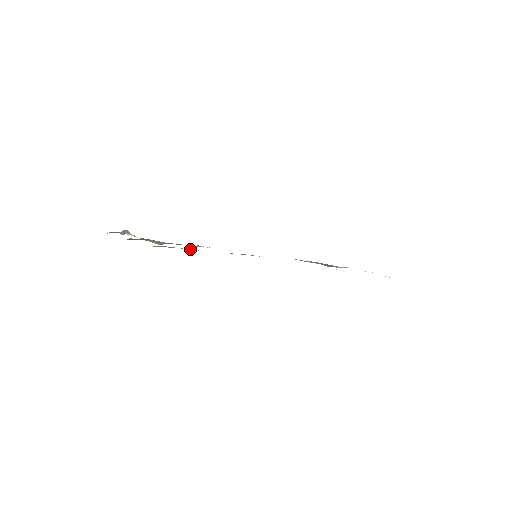
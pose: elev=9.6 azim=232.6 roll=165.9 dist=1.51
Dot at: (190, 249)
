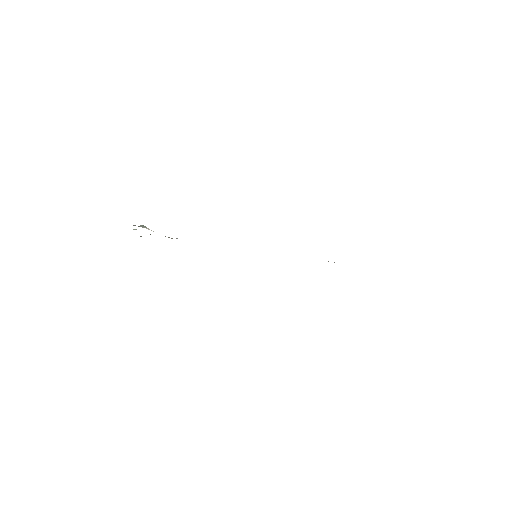
Dot at: occluded
